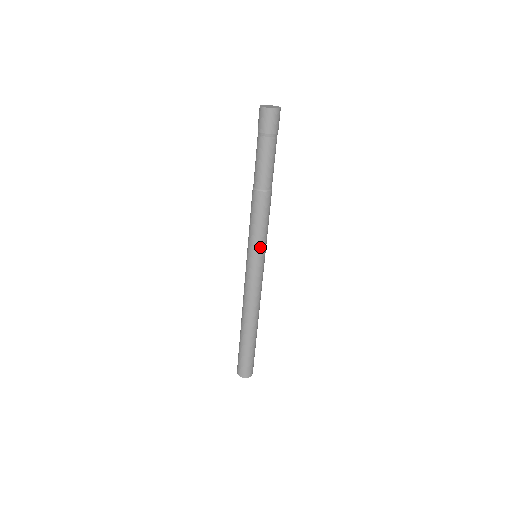
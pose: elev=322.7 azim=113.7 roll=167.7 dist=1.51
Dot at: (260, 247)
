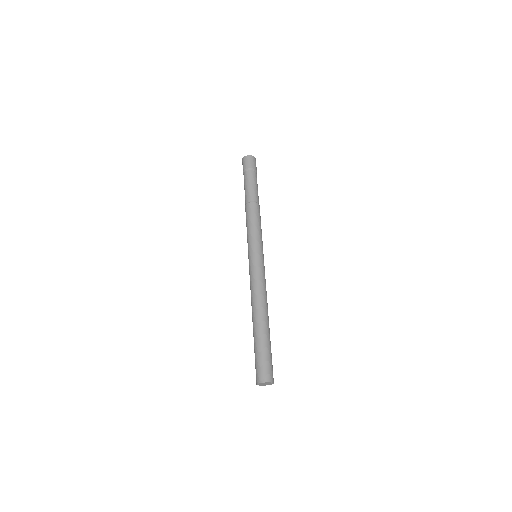
Dot at: (261, 243)
